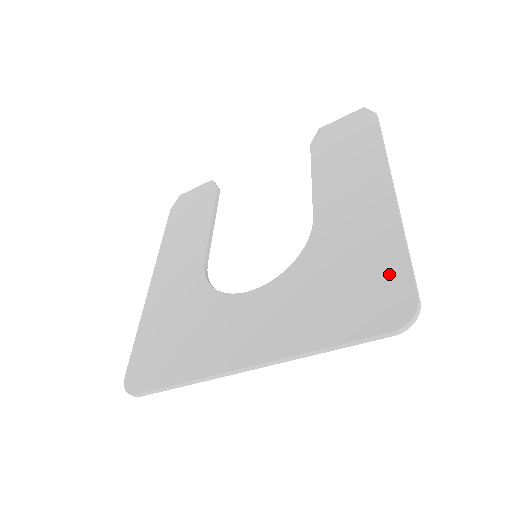
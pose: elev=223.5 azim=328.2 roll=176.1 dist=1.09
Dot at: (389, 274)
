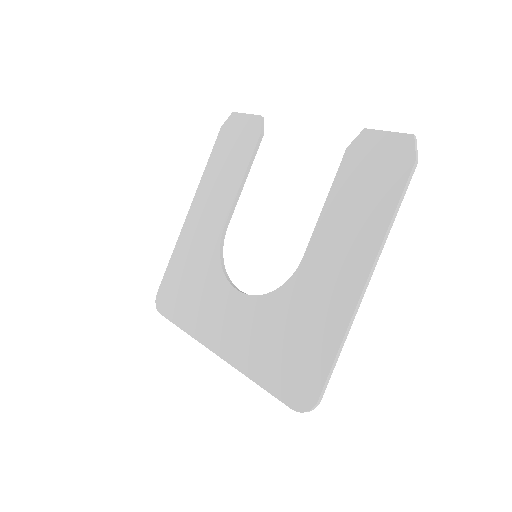
Dot at: (315, 365)
